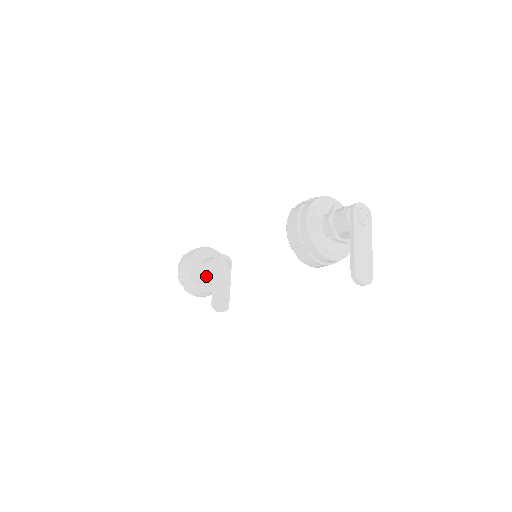
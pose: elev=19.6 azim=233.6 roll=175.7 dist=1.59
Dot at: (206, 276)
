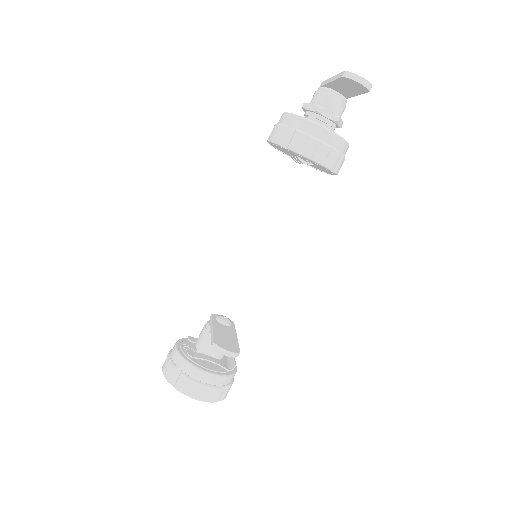
Dot at: (202, 351)
